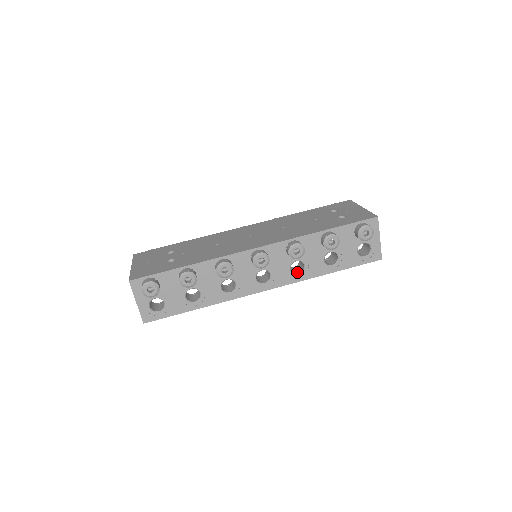
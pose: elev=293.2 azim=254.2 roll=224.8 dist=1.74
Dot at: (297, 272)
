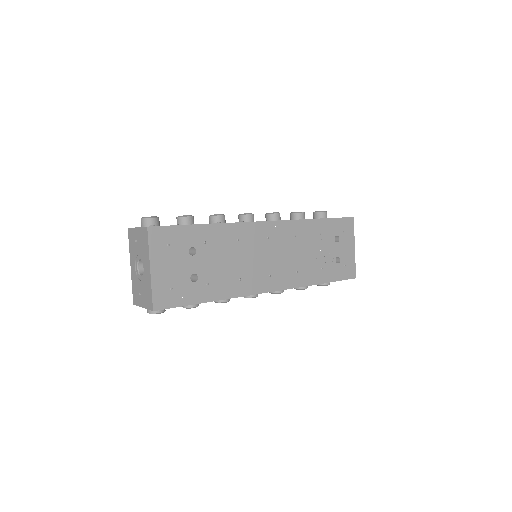
Dot at: occluded
